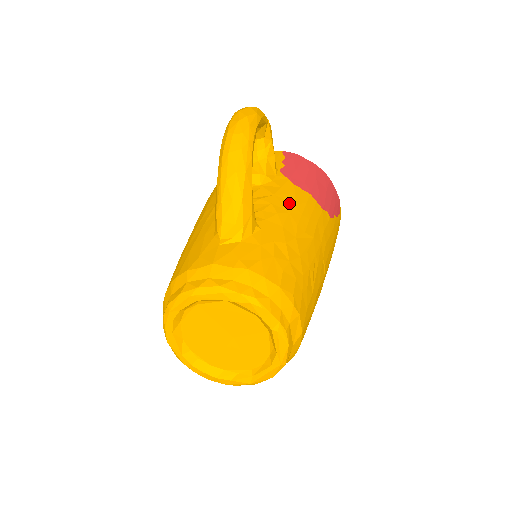
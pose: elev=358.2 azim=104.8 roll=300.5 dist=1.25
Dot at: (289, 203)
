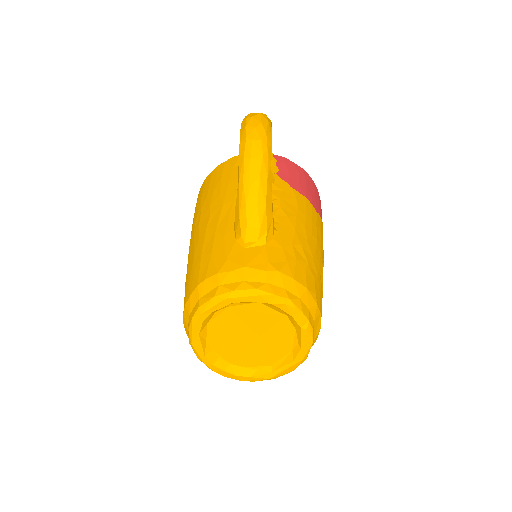
Dot at: (294, 207)
